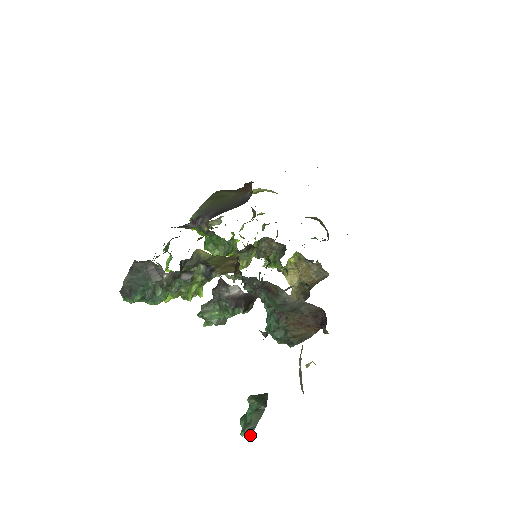
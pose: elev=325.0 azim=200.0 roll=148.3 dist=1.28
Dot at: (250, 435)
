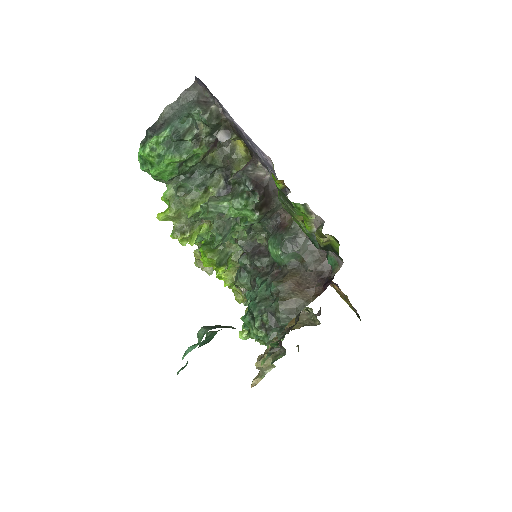
Dot at: (209, 329)
